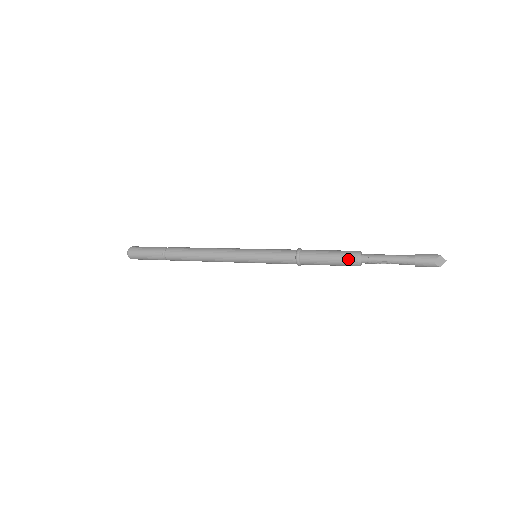
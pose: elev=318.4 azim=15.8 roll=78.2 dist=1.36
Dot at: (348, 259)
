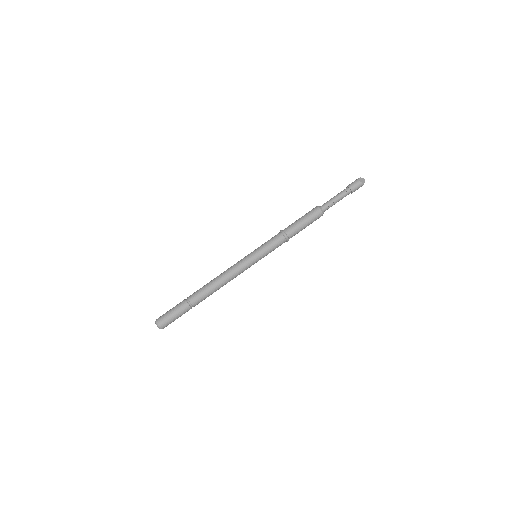
Dot at: (314, 213)
